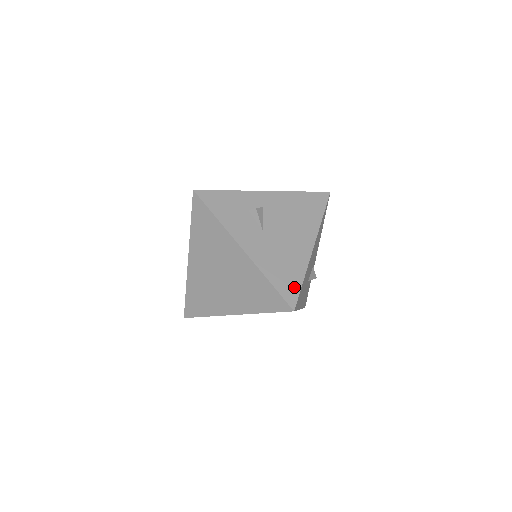
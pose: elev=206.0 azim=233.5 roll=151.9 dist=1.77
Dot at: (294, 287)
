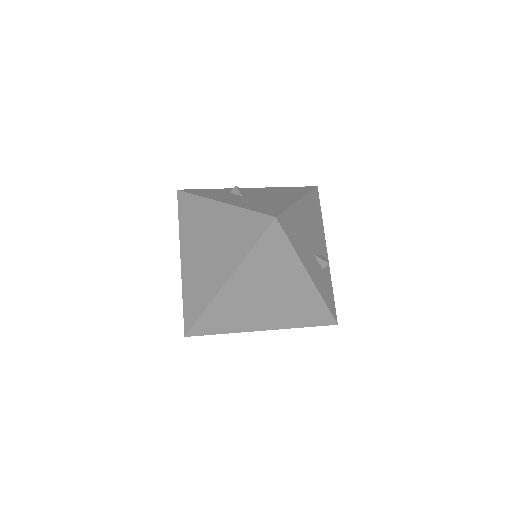
Dot at: (276, 210)
